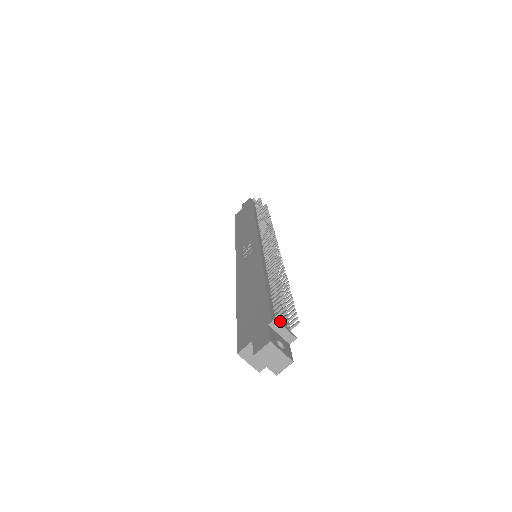
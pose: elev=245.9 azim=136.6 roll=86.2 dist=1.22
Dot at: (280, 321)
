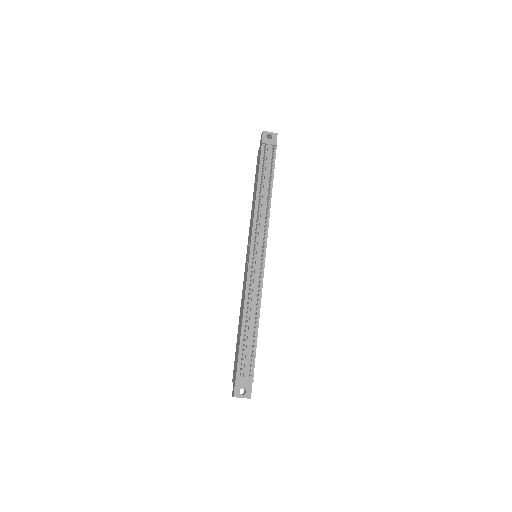
Dot at: (243, 373)
